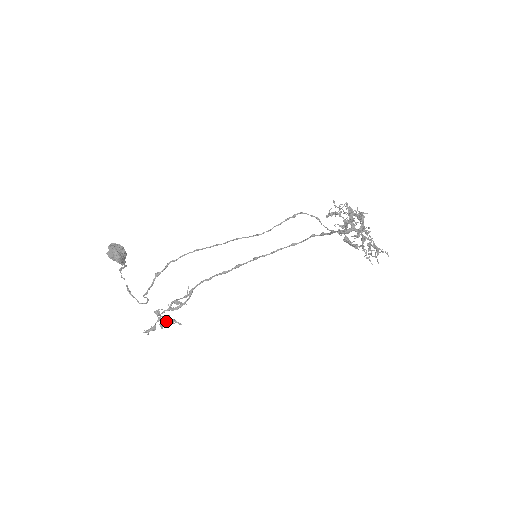
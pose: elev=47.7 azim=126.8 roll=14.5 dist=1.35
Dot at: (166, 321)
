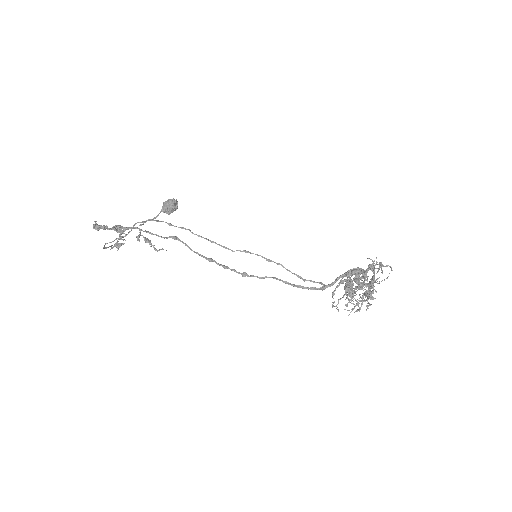
Dot at: (122, 232)
